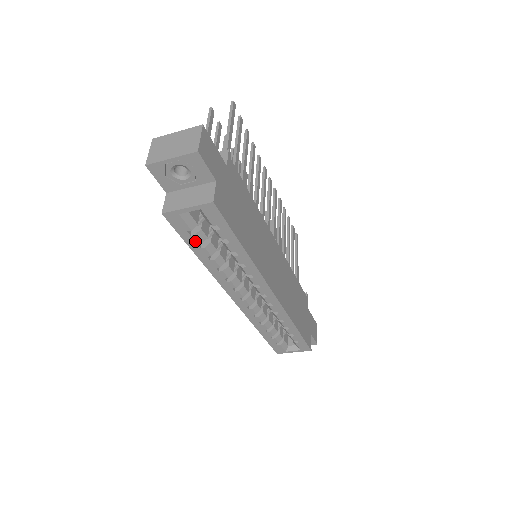
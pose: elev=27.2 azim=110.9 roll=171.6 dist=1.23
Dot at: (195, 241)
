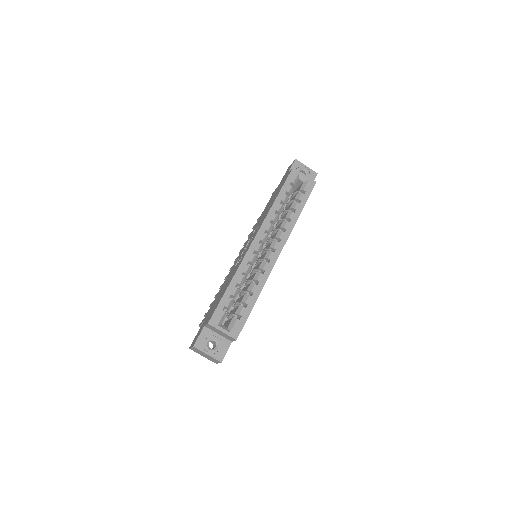
Dot at: (288, 189)
